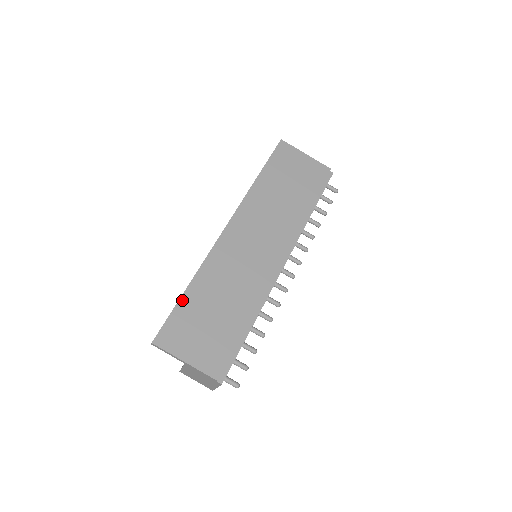
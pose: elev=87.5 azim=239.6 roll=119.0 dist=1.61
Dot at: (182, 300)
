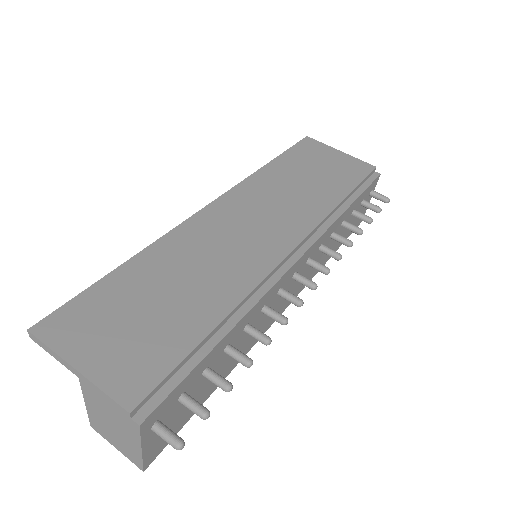
Dot at: (109, 278)
